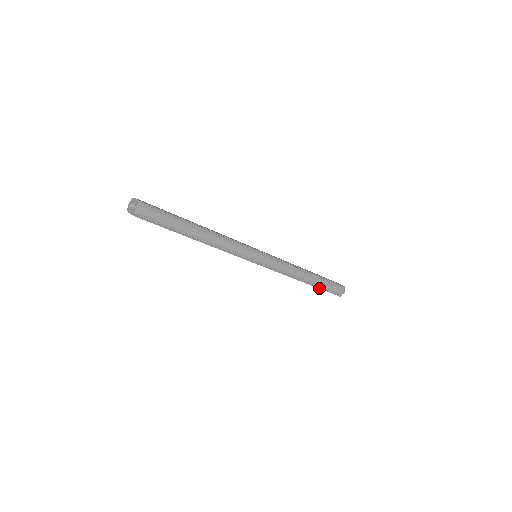
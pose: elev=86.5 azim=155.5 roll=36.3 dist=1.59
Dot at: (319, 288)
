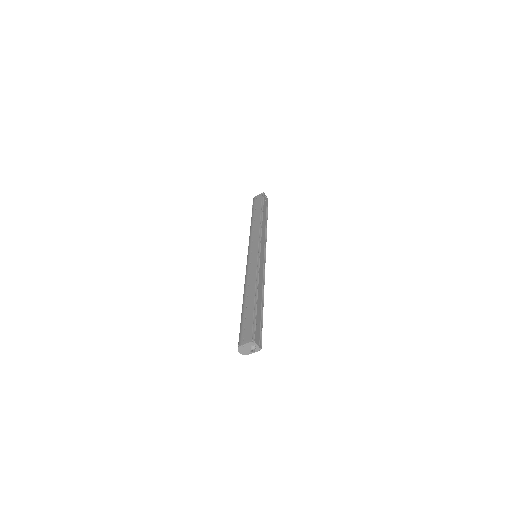
Dot at: (267, 214)
